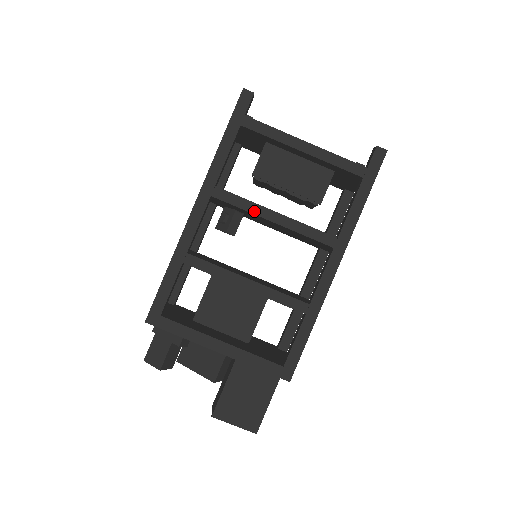
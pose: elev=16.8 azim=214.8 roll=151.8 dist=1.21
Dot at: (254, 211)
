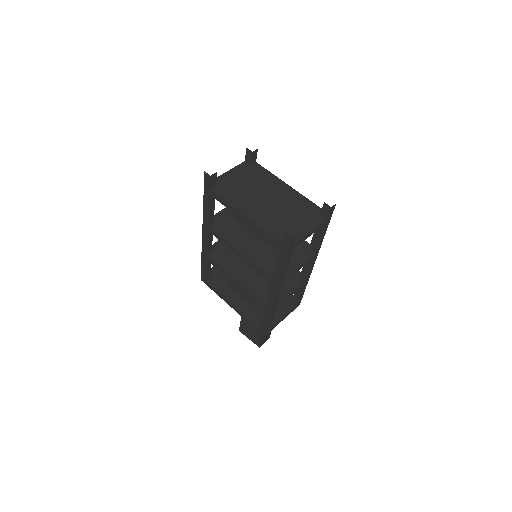
Dot at: (229, 247)
